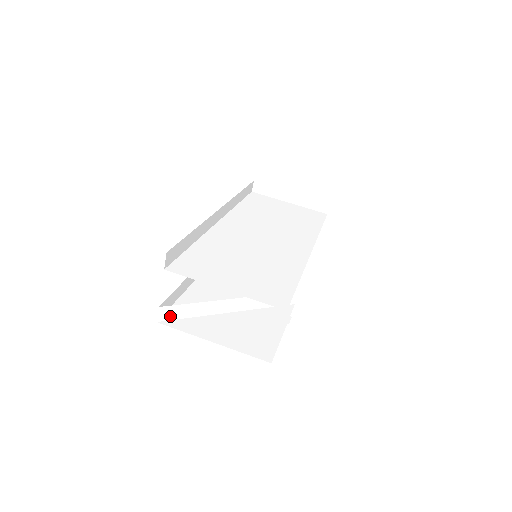
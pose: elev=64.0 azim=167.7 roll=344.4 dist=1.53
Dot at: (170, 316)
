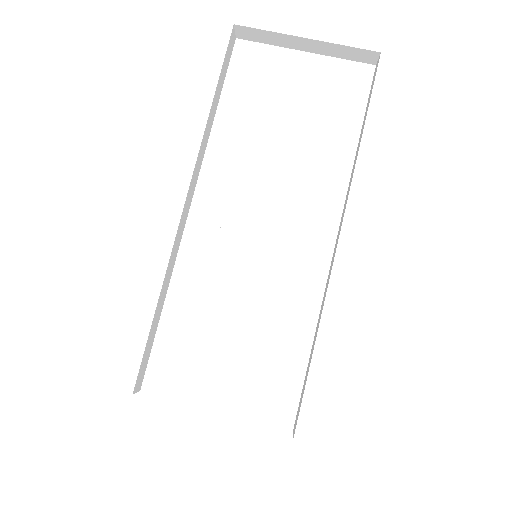
Dot at: occluded
